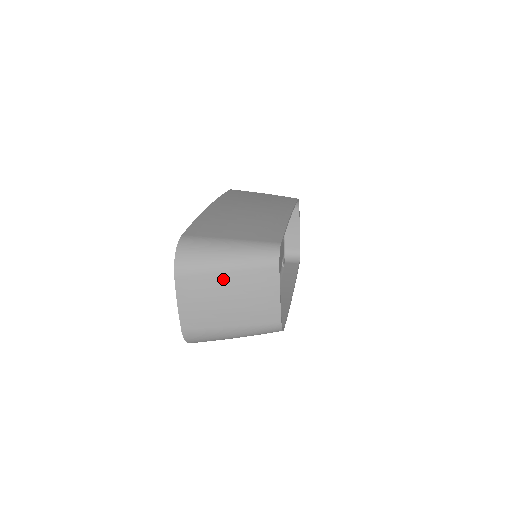
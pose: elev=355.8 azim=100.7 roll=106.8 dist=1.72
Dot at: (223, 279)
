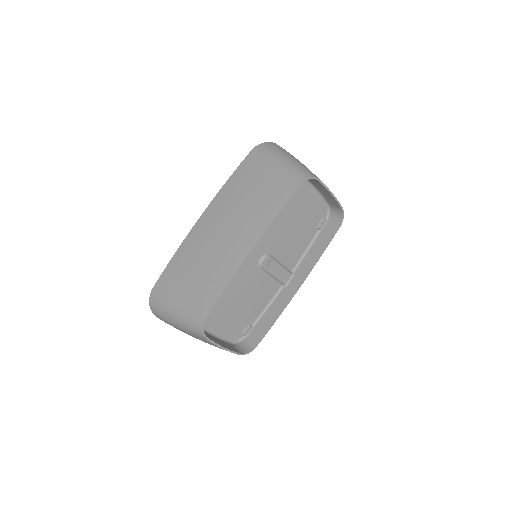
Dot at: occluded
